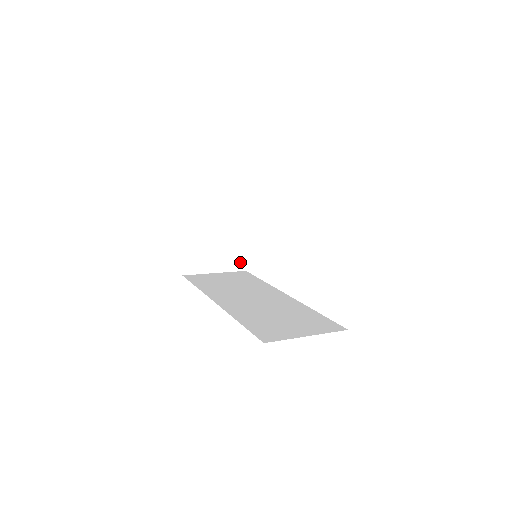
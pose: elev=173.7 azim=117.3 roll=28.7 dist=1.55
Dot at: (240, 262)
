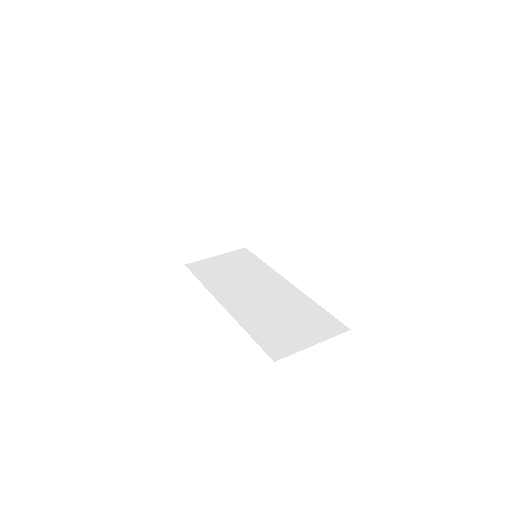
Dot at: (239, 241)
